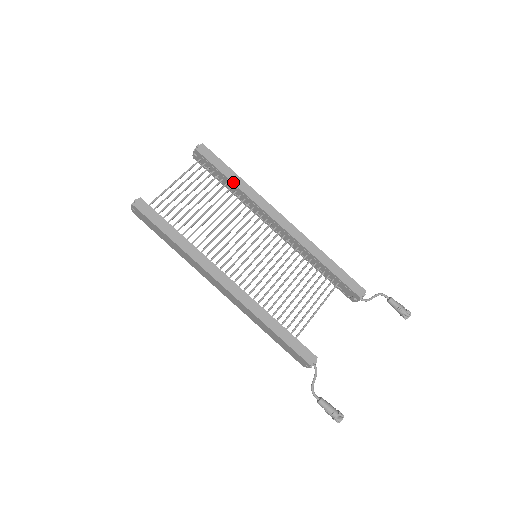
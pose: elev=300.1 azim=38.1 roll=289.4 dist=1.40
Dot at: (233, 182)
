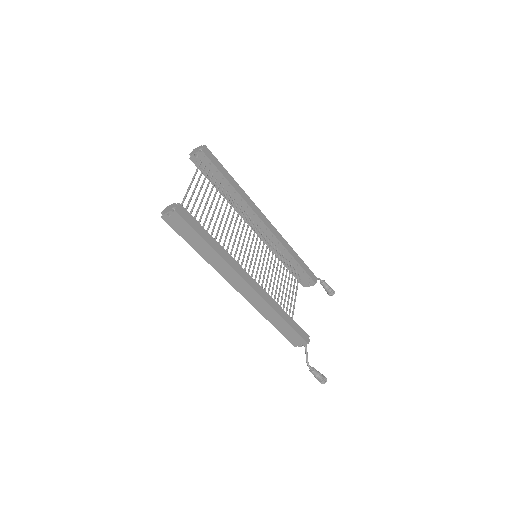
Dot at: (233, 186)
